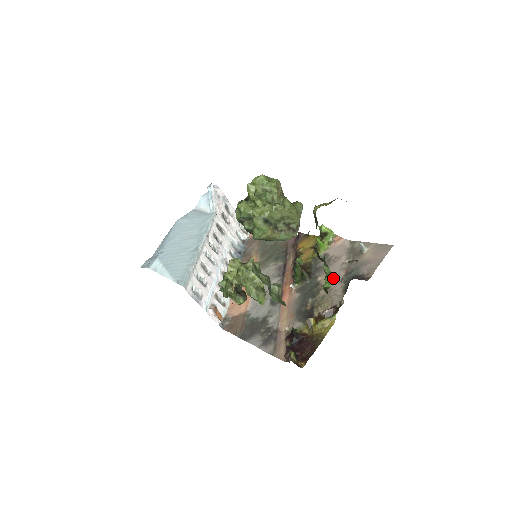
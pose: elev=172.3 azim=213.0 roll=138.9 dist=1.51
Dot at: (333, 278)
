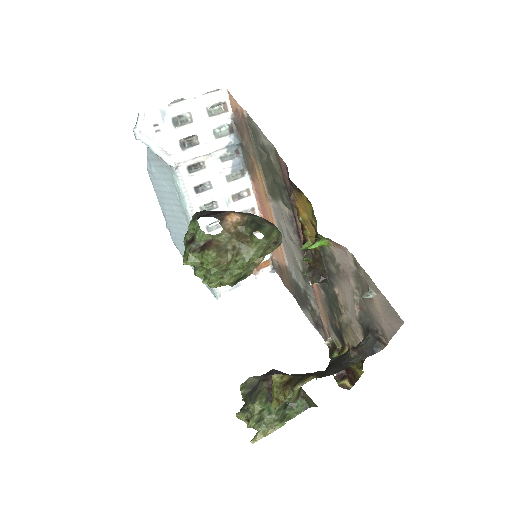
Dot at: (349, 306)
